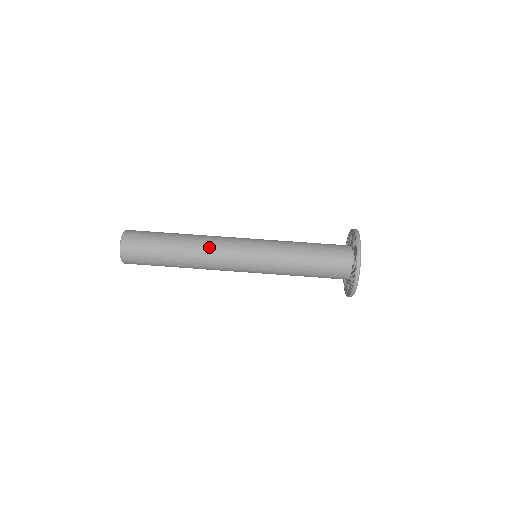
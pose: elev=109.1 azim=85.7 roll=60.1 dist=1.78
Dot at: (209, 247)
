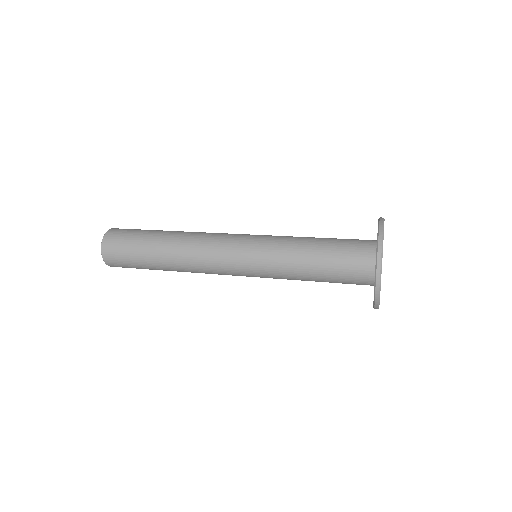
Dot at: occluded
